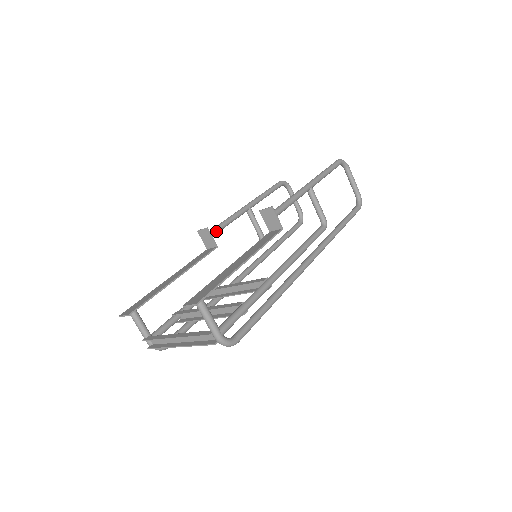
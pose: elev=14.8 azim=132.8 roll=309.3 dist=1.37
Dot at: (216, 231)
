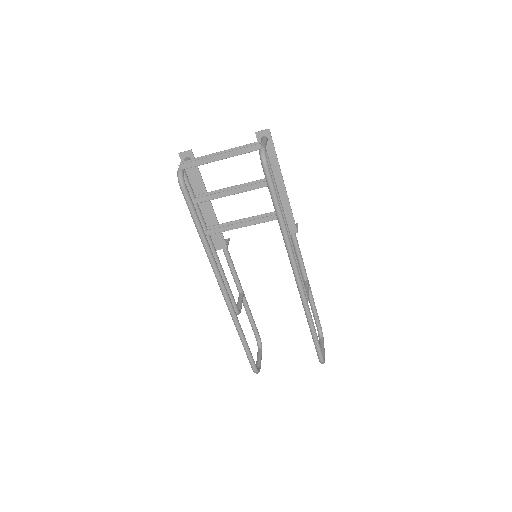
Dot at: occluded
